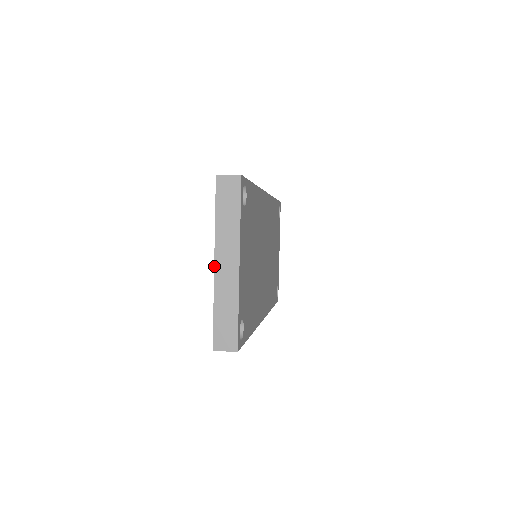
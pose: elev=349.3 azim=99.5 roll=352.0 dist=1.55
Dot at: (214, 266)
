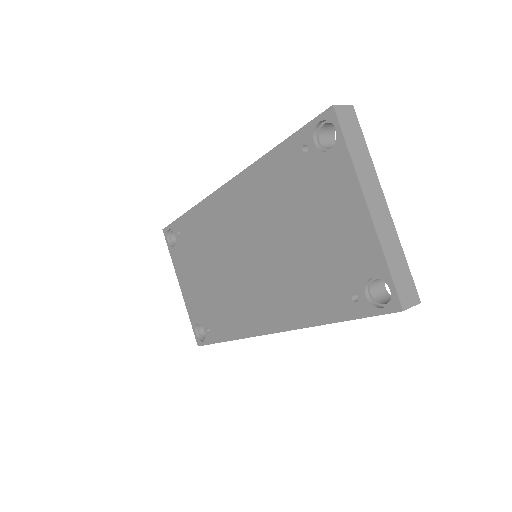
Dot at: (368, 209)
